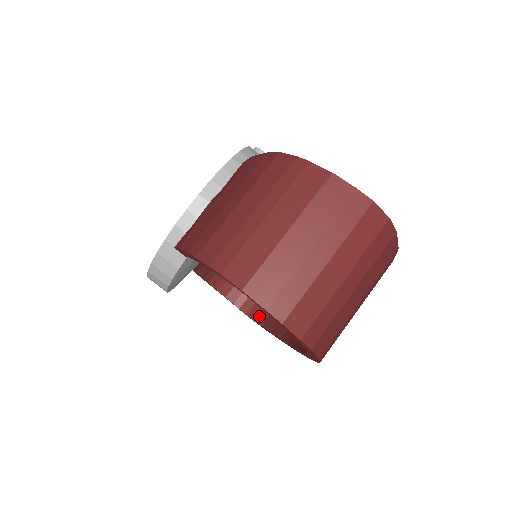
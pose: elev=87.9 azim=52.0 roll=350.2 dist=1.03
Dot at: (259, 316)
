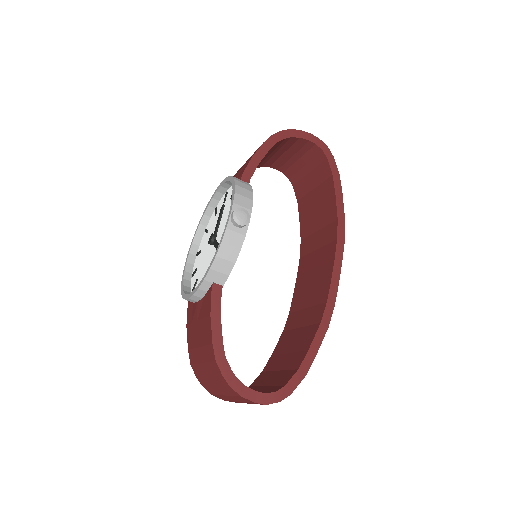
Dot at: (297, 189)
